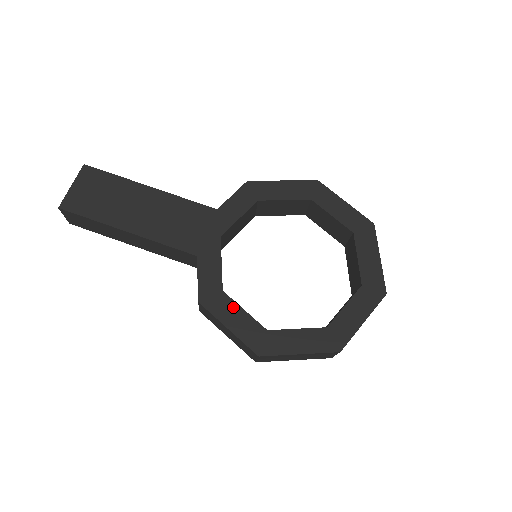
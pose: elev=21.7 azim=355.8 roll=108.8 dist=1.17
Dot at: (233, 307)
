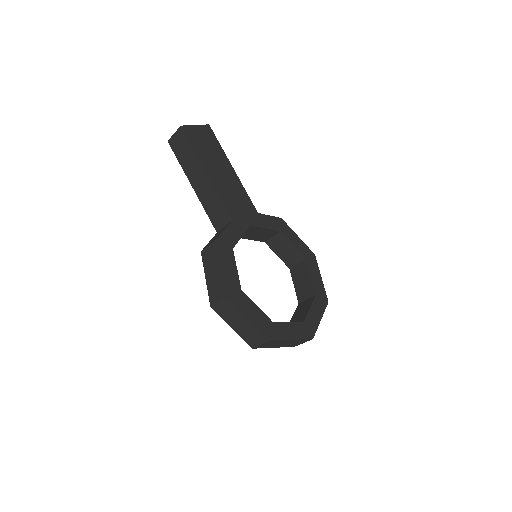
Dot at: (232, 261)
